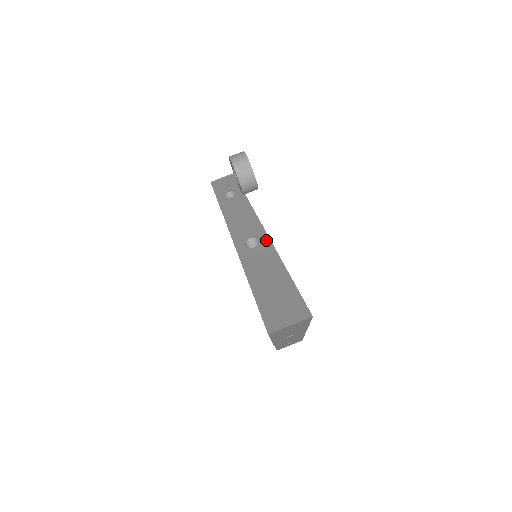
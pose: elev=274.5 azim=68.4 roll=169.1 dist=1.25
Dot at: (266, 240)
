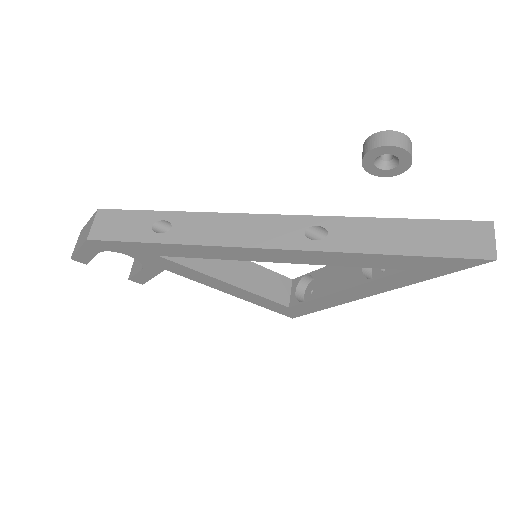
Dot at: (325, 220)
